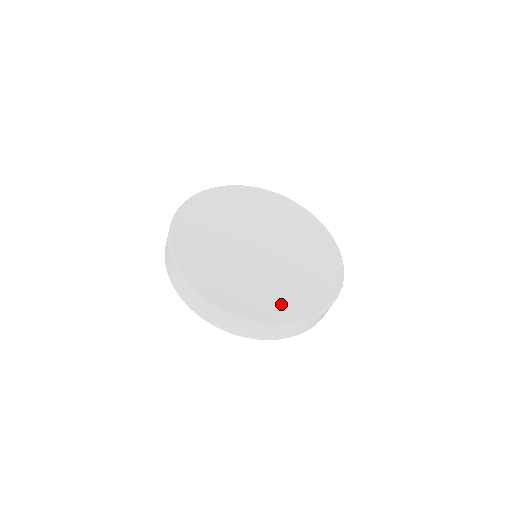
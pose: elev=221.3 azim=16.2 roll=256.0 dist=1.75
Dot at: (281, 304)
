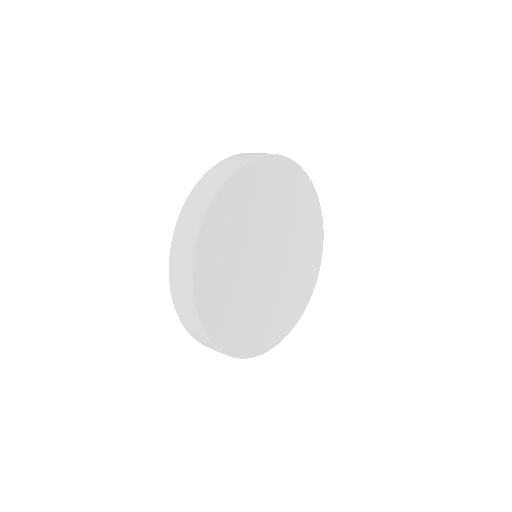
Dot at: (309, 272)
